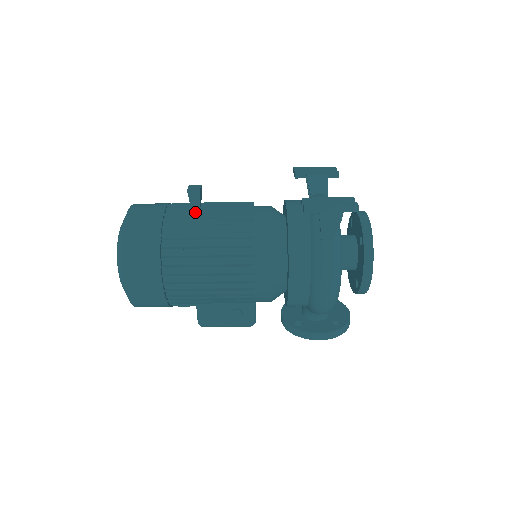
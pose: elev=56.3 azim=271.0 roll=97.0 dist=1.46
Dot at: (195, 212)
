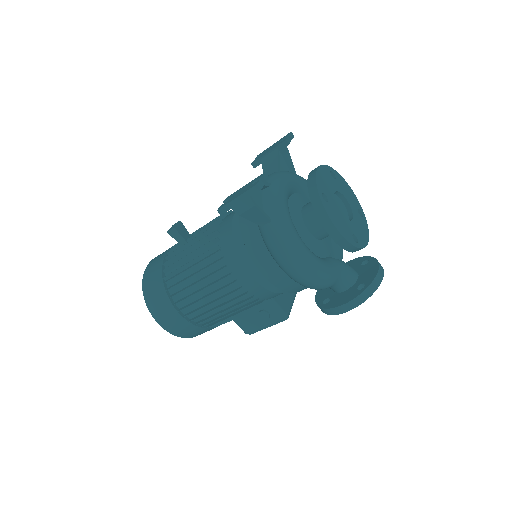
Dot at: (181, 247)
